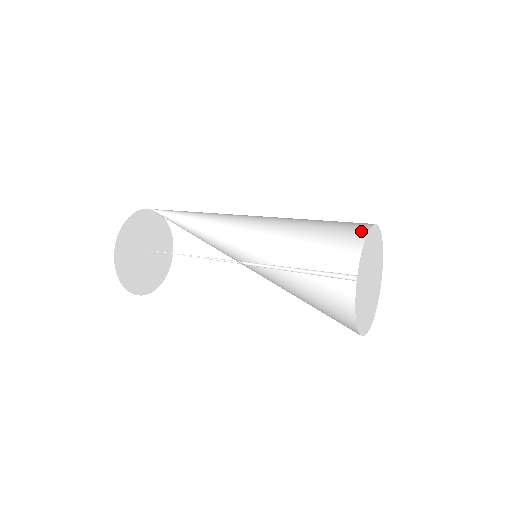
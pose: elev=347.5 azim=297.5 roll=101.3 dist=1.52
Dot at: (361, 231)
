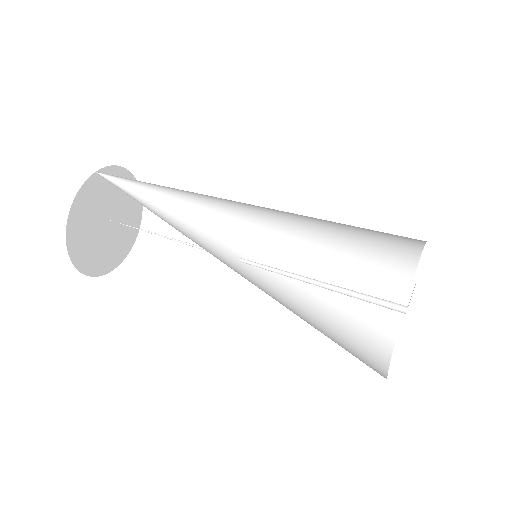
Dot at: occluded
